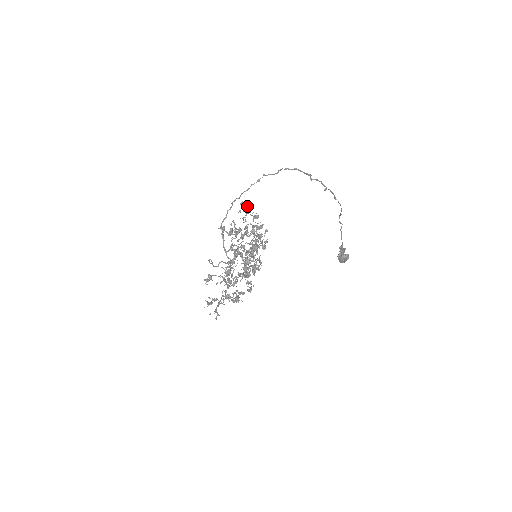
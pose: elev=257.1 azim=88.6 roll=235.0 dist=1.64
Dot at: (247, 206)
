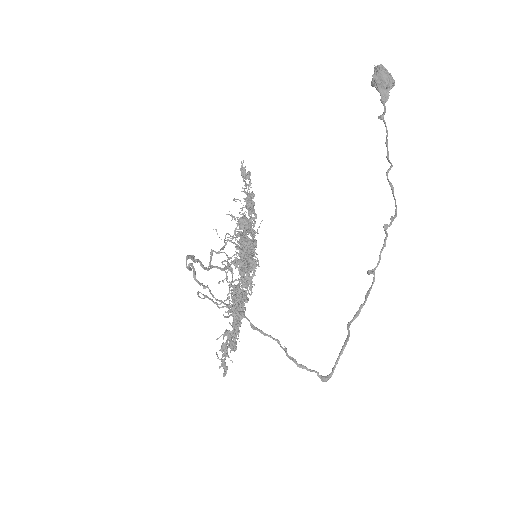
Dot at: occluded
